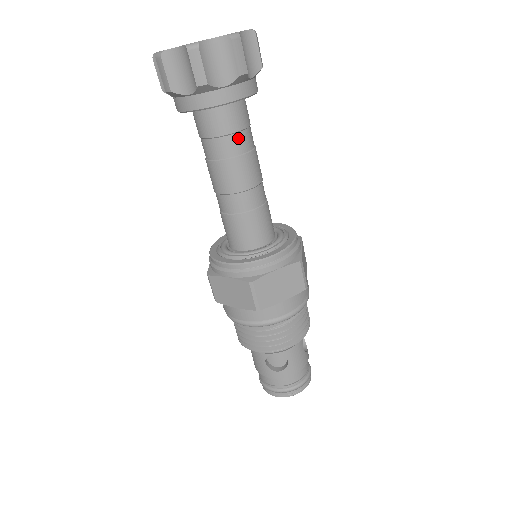
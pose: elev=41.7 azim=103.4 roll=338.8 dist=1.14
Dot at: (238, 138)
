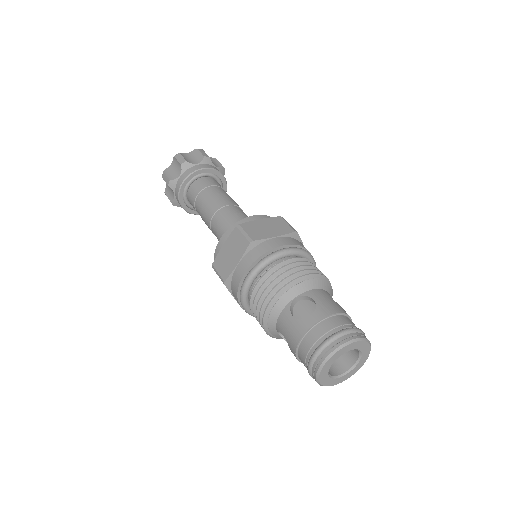
Dot at: (215, 188)
